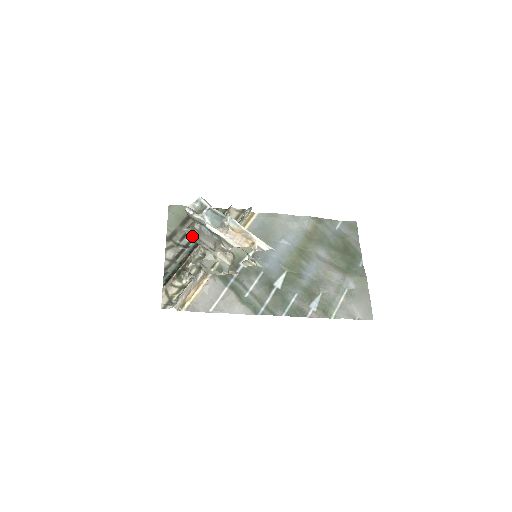
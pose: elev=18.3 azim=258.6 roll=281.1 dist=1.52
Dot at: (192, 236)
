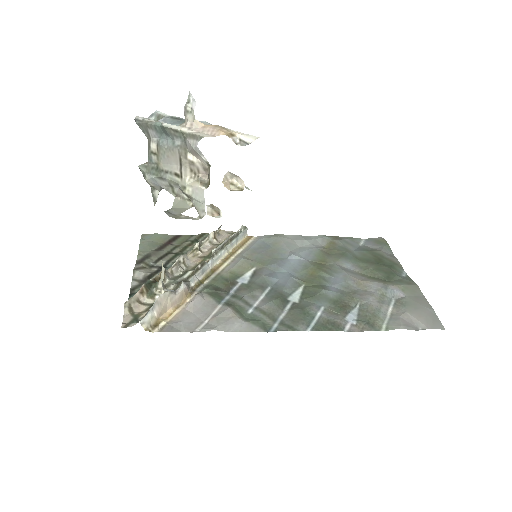
Dot at: (150, 170)
